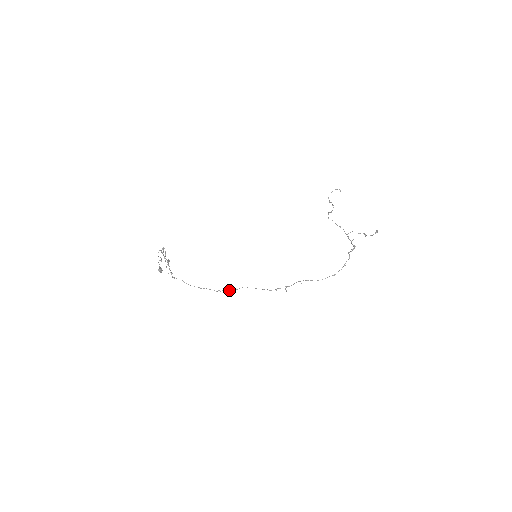
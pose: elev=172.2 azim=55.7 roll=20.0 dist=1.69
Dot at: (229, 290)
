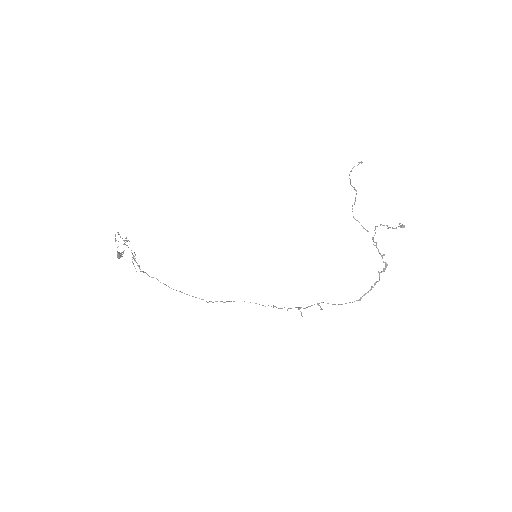
Dot at: (225, 302)
